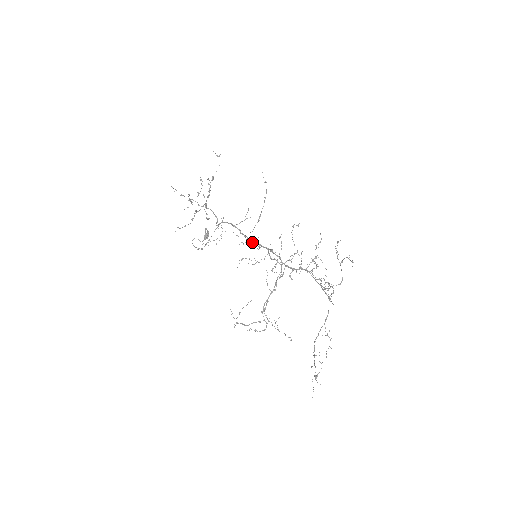
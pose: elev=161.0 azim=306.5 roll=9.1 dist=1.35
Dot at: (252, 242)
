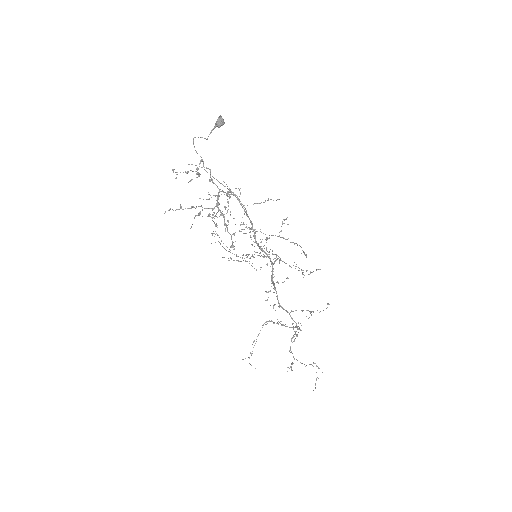
Dot at: (259, 247)
